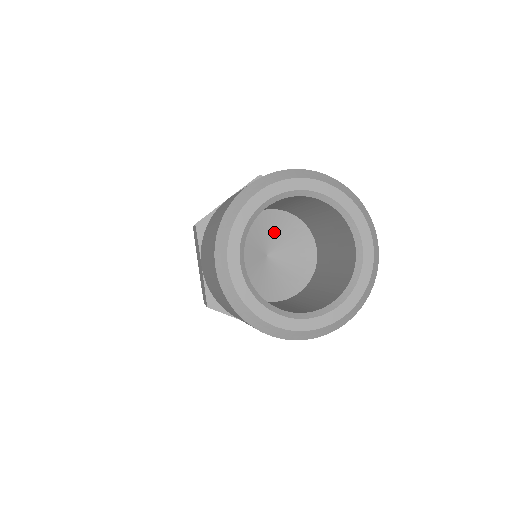
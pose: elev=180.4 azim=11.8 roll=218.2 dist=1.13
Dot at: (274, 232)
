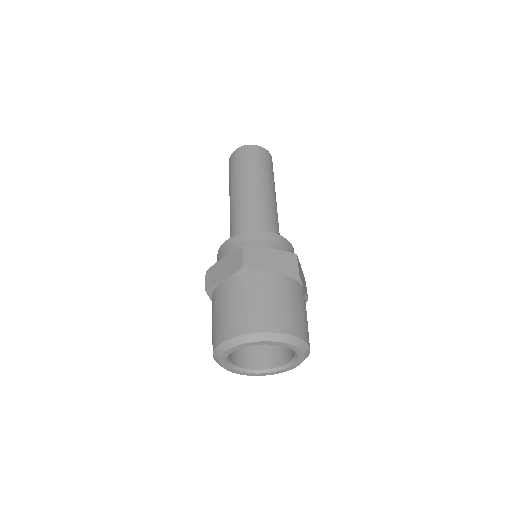
Dot at: occluded
